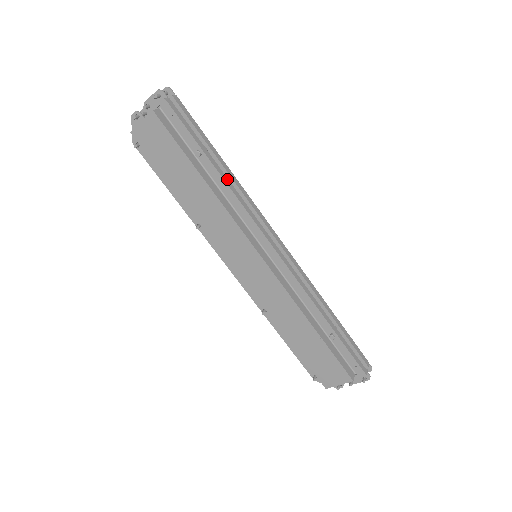
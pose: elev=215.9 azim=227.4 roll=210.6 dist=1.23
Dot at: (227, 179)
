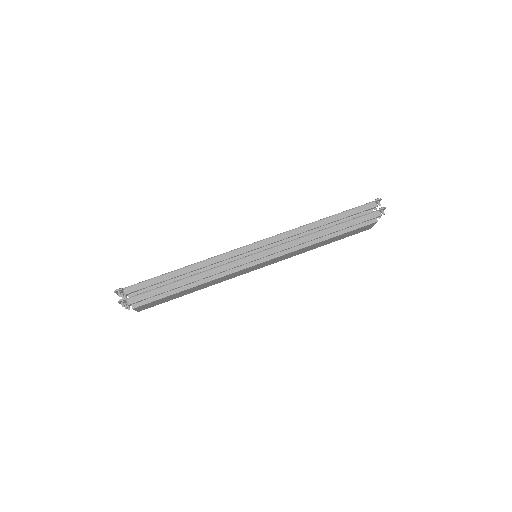
Dot at: (198, 276)
